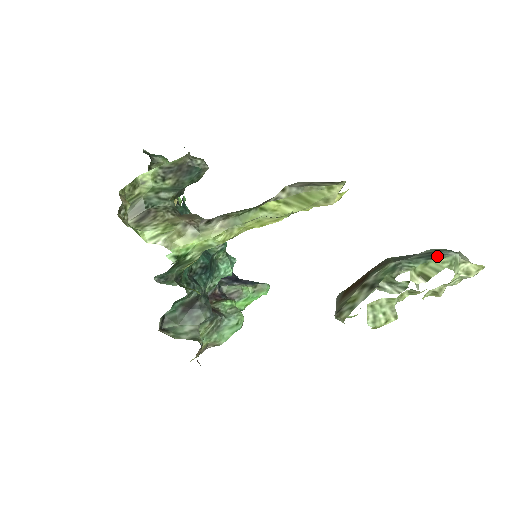
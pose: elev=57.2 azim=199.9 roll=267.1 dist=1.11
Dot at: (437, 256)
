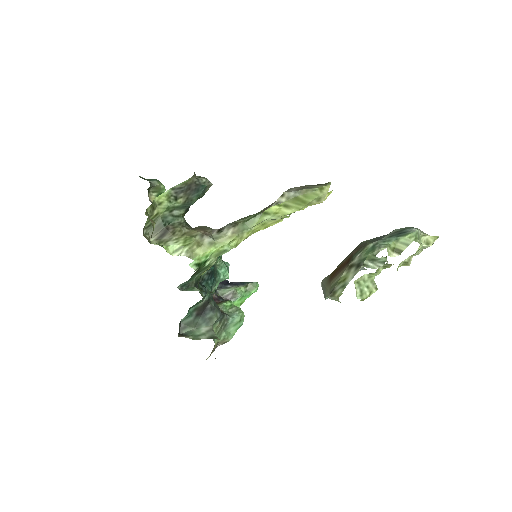
Dot at: (404, 233)
